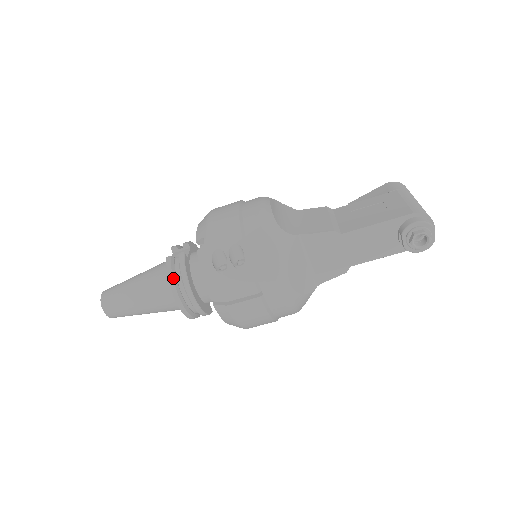
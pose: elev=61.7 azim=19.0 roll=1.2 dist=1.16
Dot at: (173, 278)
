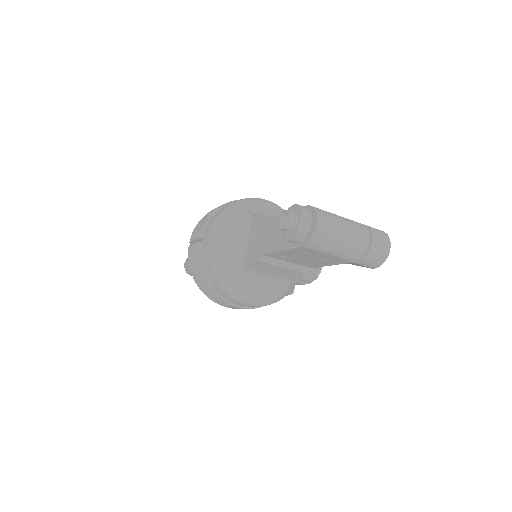
Dot at: occluded
